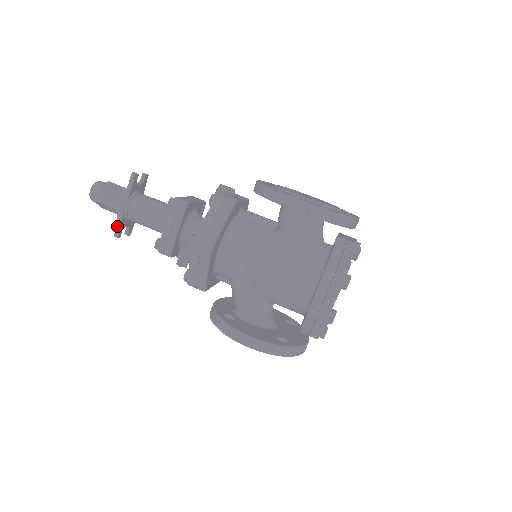
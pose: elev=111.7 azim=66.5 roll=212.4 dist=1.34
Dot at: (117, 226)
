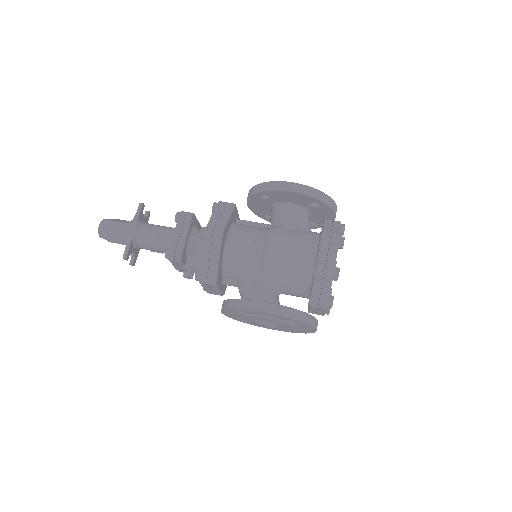
Dot at: (126, 248)
